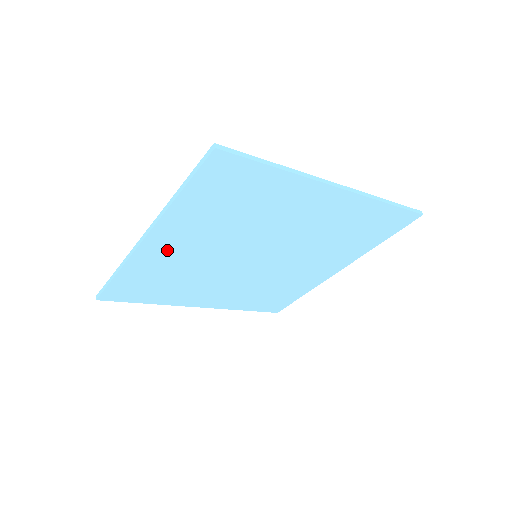
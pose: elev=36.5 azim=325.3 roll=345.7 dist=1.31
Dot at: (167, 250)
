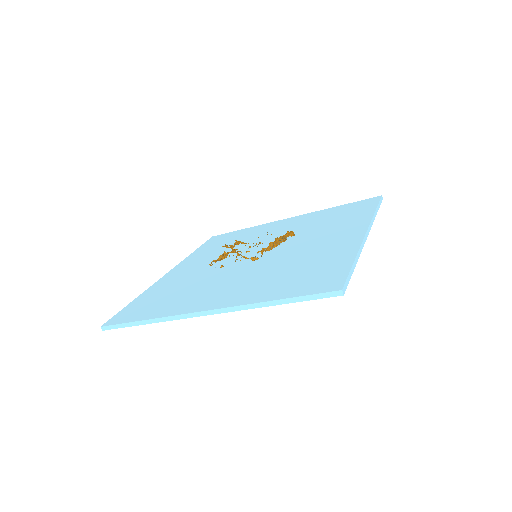
Dot at: occluded
